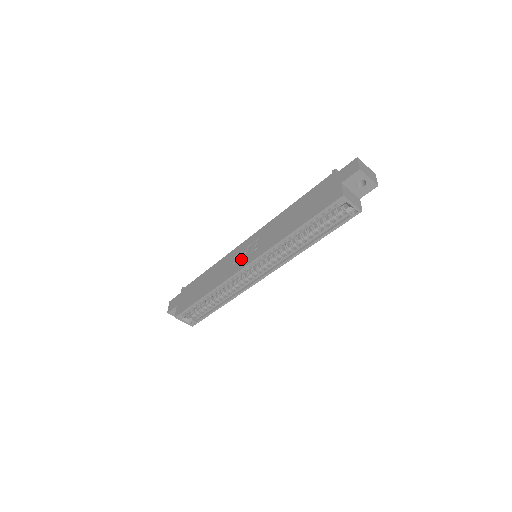
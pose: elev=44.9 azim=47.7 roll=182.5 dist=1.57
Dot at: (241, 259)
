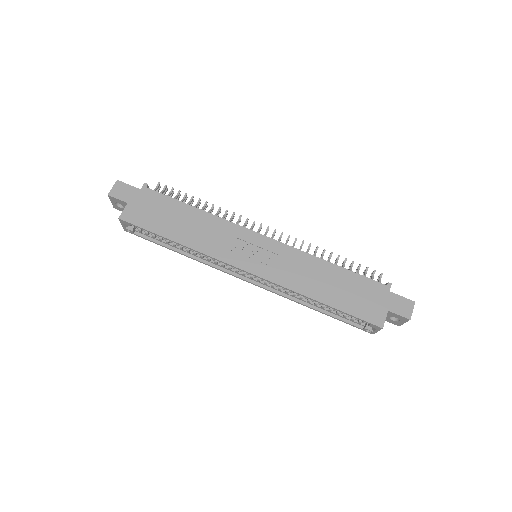
Dot at: (245, 254)
